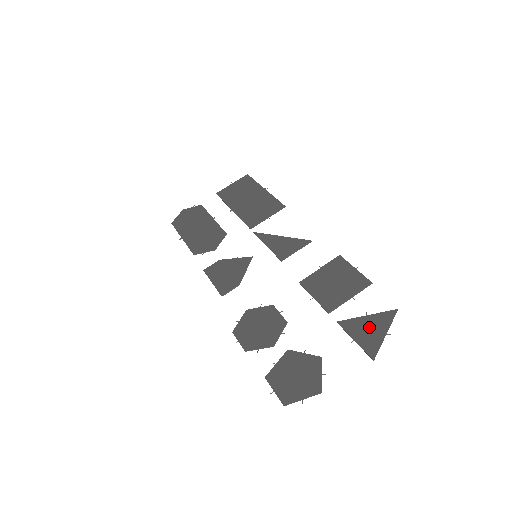
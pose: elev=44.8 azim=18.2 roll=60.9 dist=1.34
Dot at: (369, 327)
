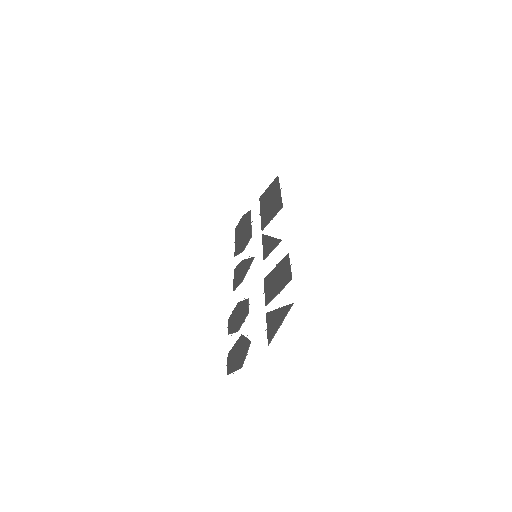
Dot at: (276, 318)
